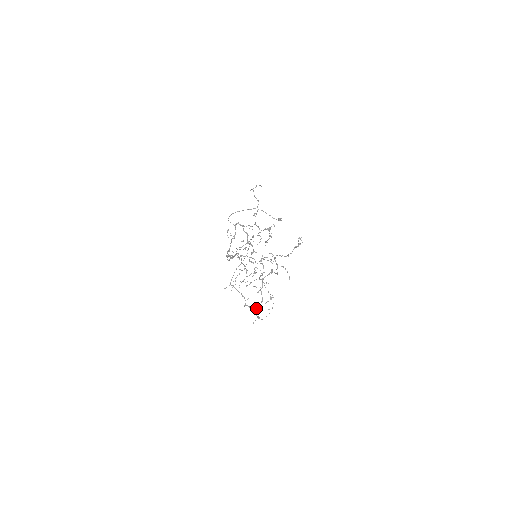
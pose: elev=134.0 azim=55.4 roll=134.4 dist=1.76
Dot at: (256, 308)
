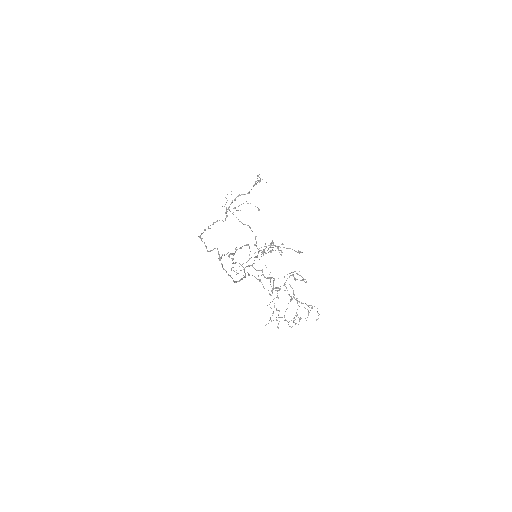
Dot at: occluded
